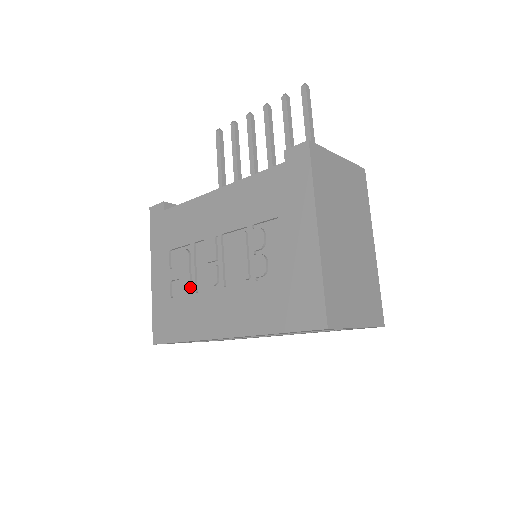
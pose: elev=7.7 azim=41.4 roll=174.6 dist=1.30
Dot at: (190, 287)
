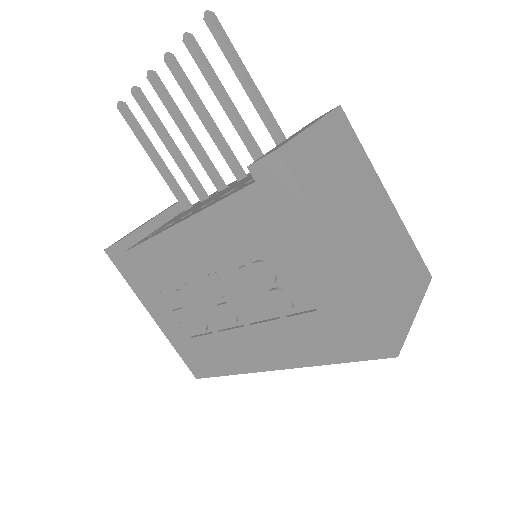
Dot at: (206, 326)
